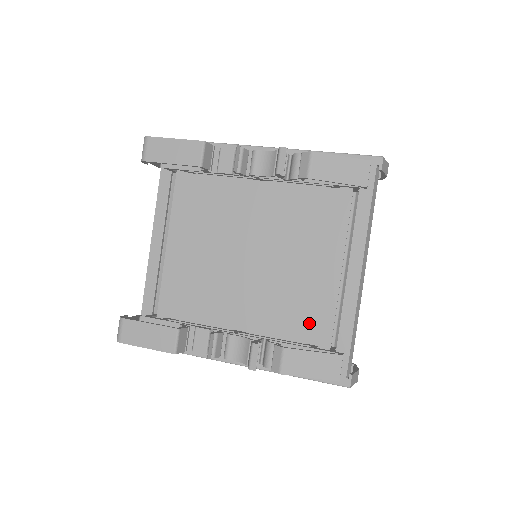
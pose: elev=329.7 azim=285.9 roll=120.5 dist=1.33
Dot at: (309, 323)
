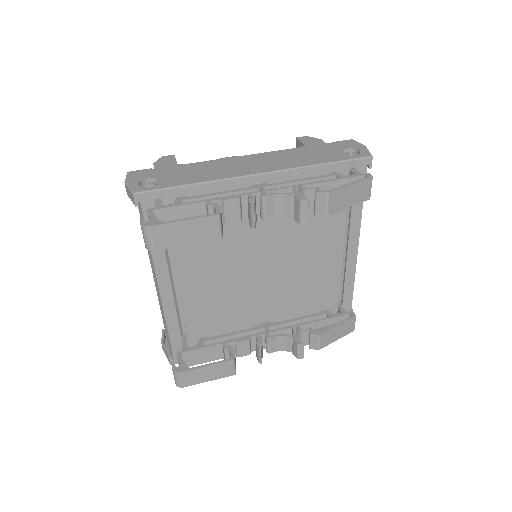
Dot at: (320, 297)
